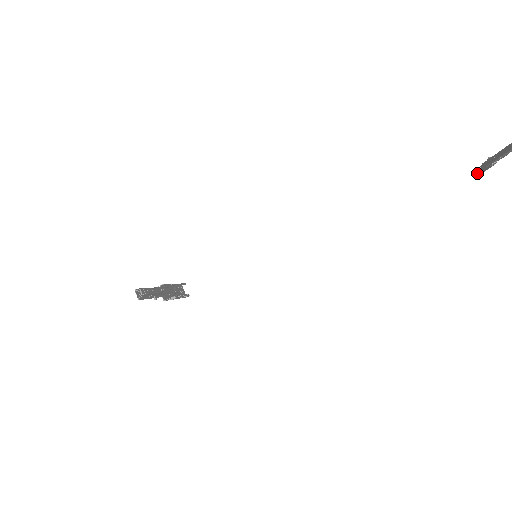
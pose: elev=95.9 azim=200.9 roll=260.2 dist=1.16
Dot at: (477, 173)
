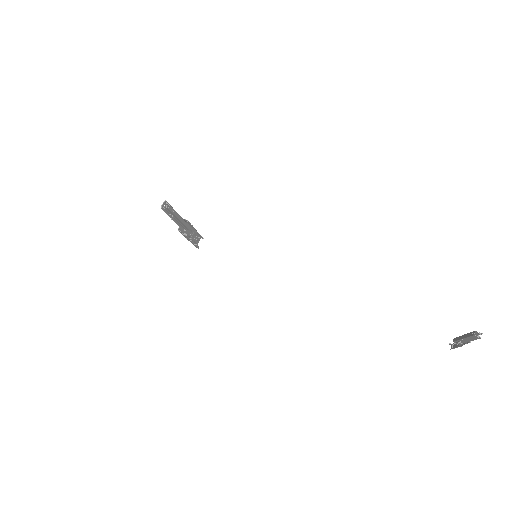
Dot at: (451, 346)
